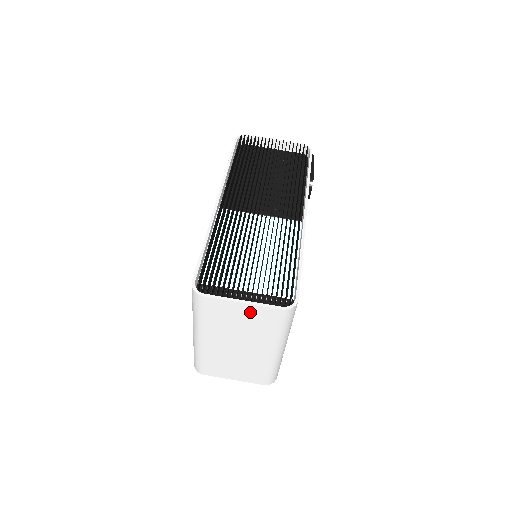
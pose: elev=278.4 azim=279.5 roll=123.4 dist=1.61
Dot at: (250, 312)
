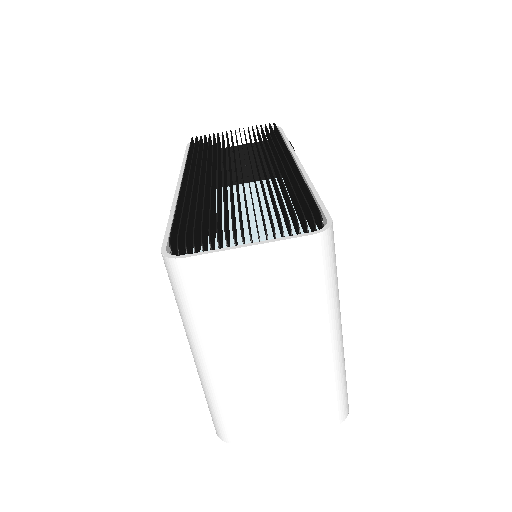
Dot at: (265, 263)
